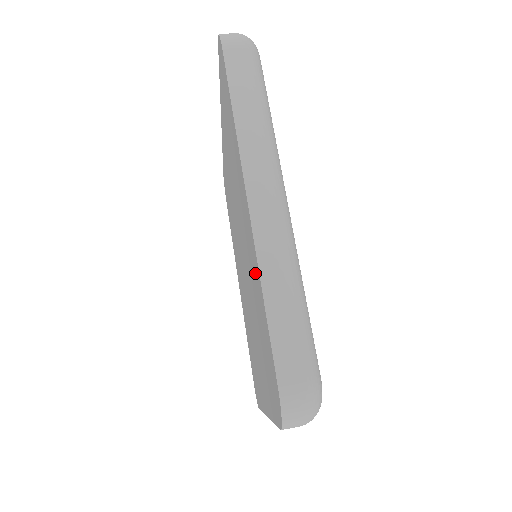
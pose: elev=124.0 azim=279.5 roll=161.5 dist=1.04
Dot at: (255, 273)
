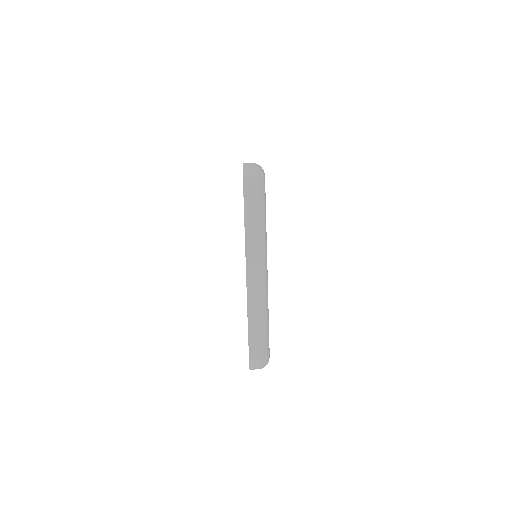
Dot at: occluded
